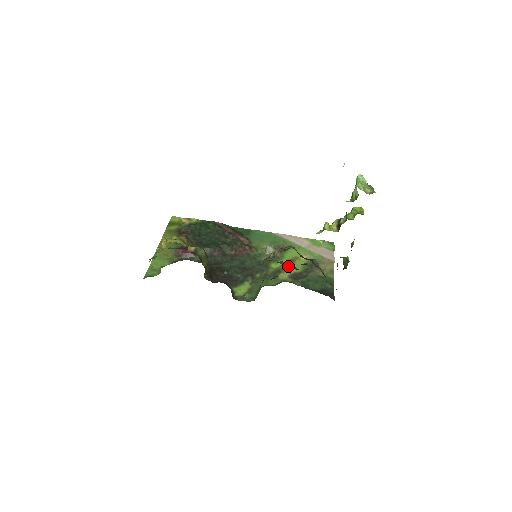
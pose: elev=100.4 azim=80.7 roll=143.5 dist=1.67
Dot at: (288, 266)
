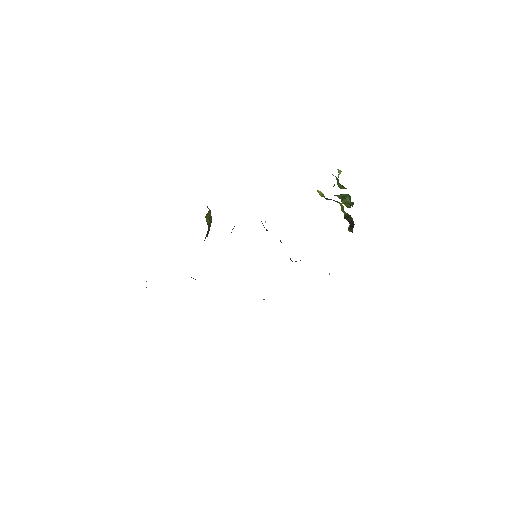
Dot at: occluded
